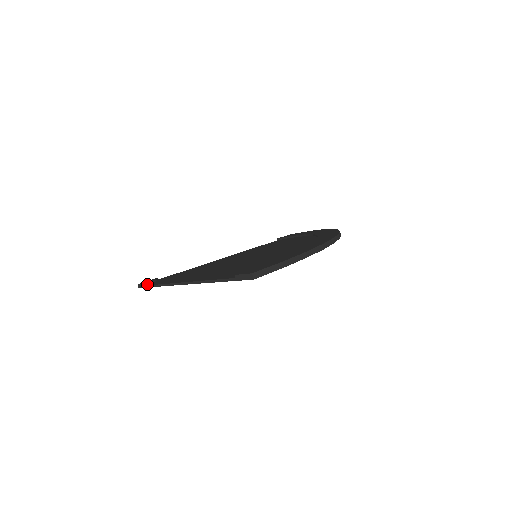
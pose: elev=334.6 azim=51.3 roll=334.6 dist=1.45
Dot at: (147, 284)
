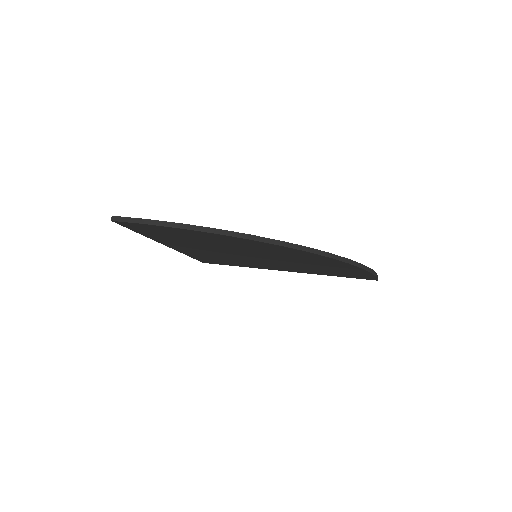
Dot at: occluded
